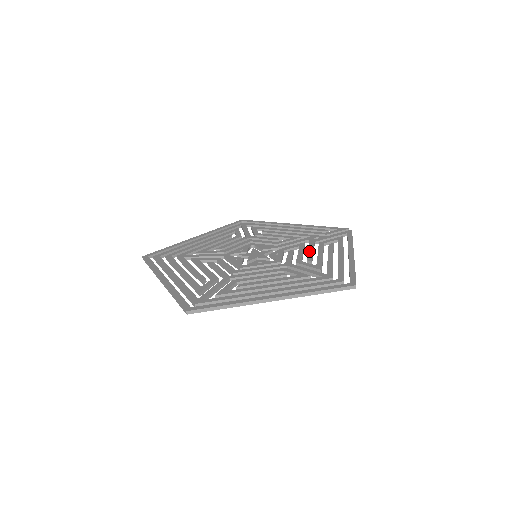
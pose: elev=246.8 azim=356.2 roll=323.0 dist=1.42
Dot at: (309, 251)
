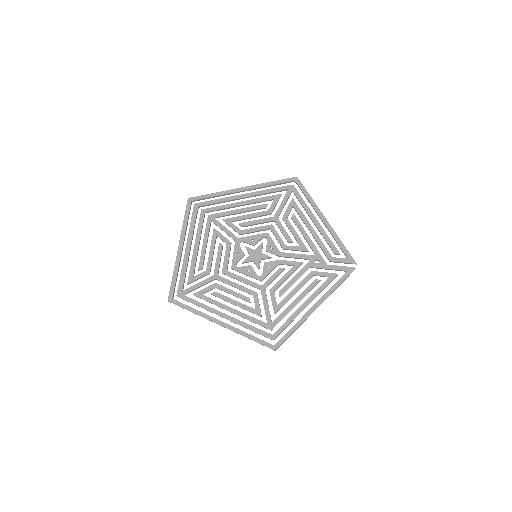
Dot at: (292, 280)
